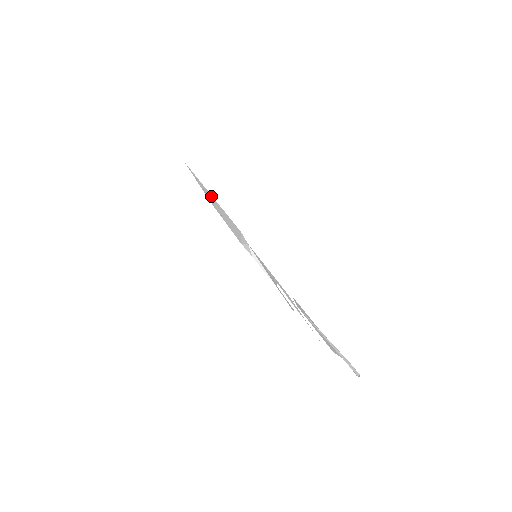
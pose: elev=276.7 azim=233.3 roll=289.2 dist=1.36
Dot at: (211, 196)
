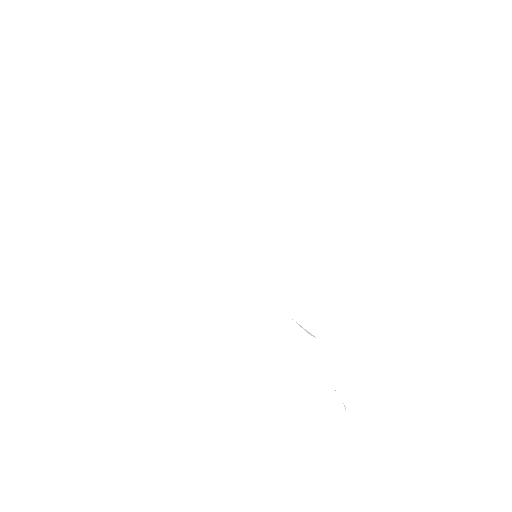
Dot at: occluded
